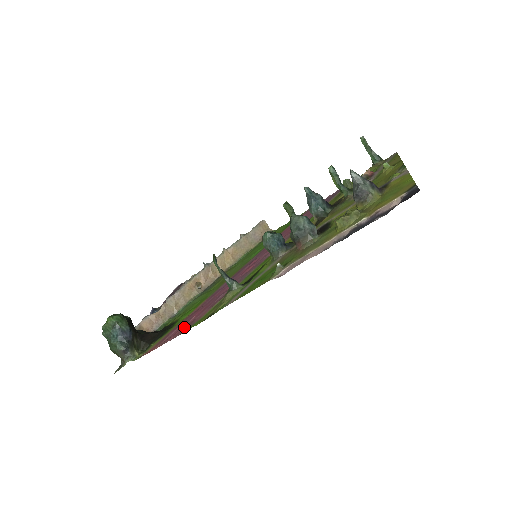
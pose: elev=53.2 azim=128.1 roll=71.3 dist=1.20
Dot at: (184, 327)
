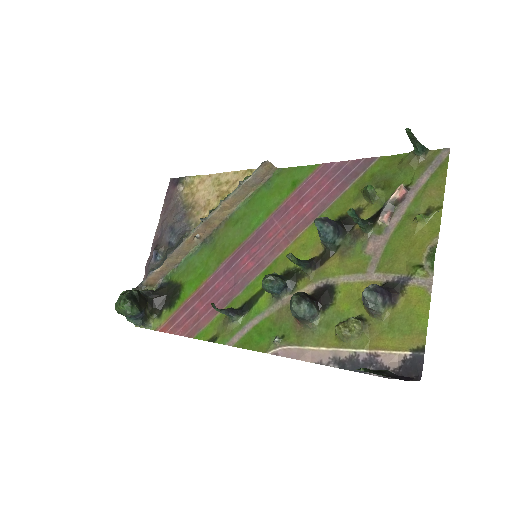
Dot at: (190, 323)
